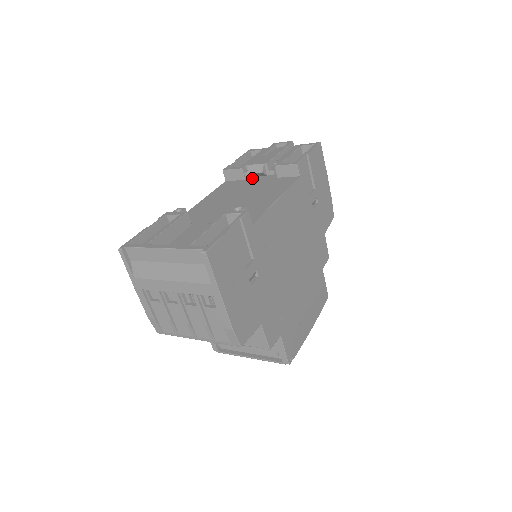
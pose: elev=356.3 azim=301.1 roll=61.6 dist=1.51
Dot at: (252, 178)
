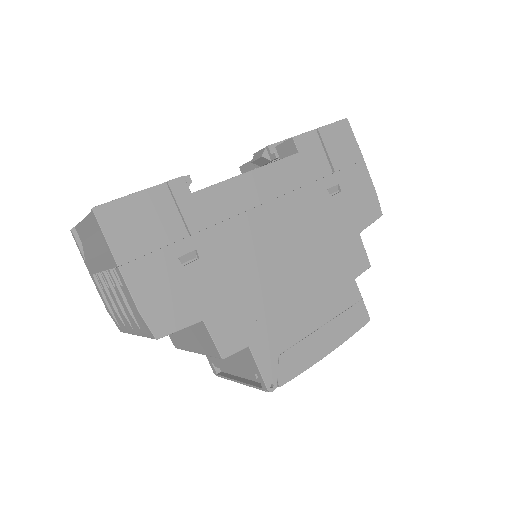
Dot at: occluded
